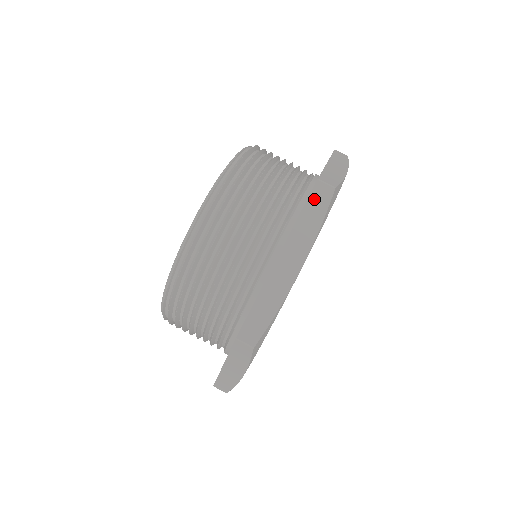
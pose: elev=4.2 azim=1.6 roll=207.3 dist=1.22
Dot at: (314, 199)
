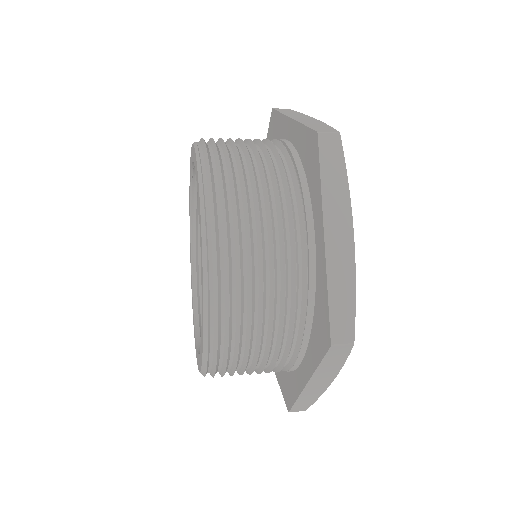
Dot at: (326, 155)
